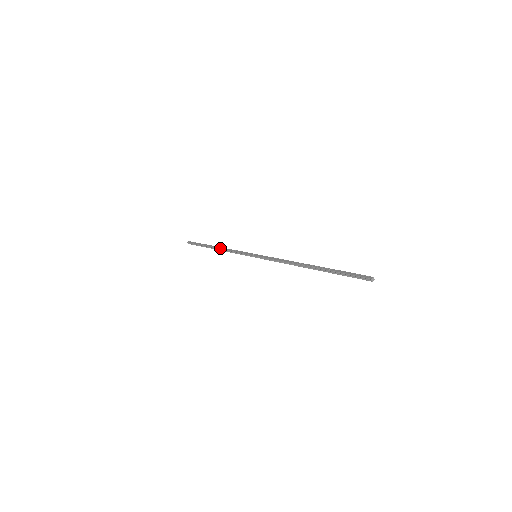
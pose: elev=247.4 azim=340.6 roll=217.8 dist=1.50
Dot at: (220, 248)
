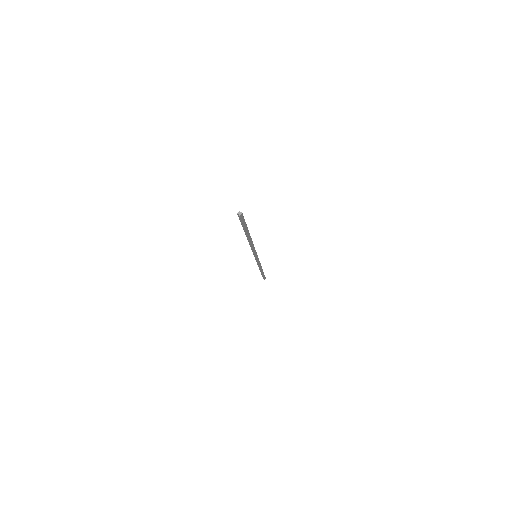
Dot at: (259, 268)
